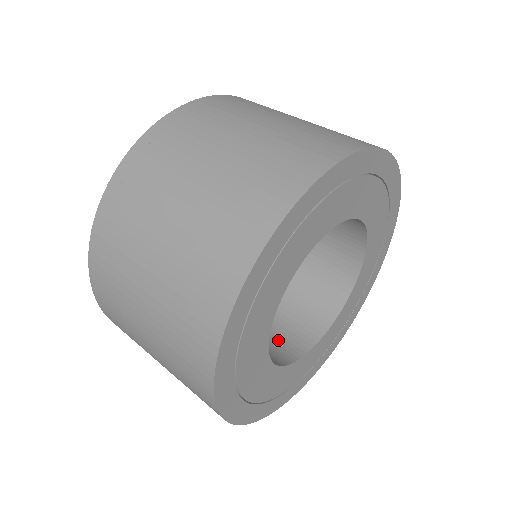
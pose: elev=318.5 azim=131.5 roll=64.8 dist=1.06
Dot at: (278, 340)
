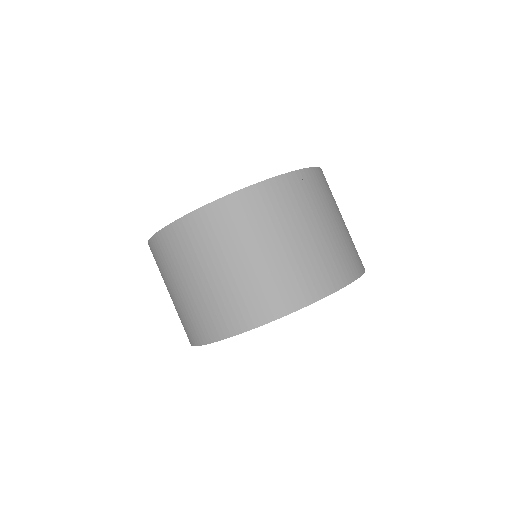
Dot at: occluded
